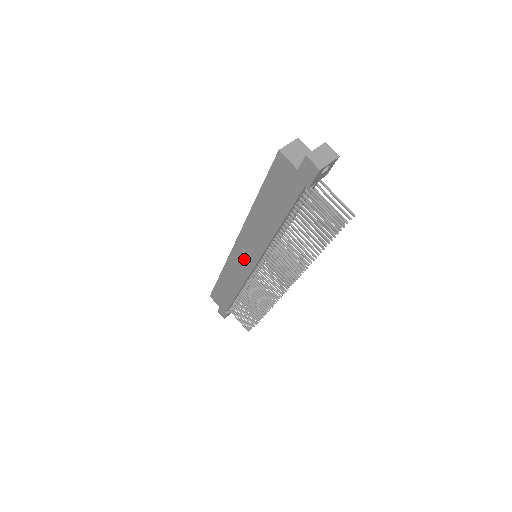
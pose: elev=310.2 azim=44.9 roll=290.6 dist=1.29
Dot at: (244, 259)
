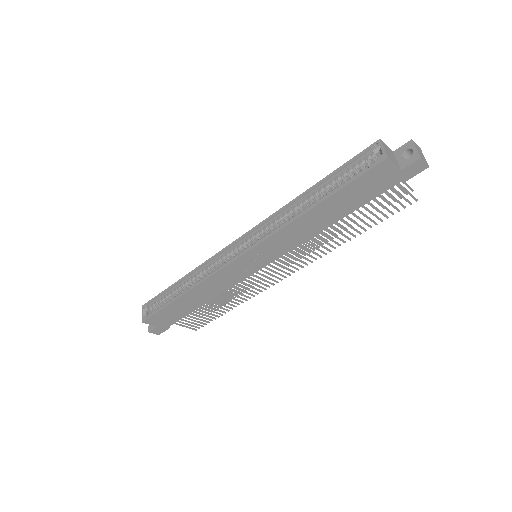
Dot at: (250, 265)
